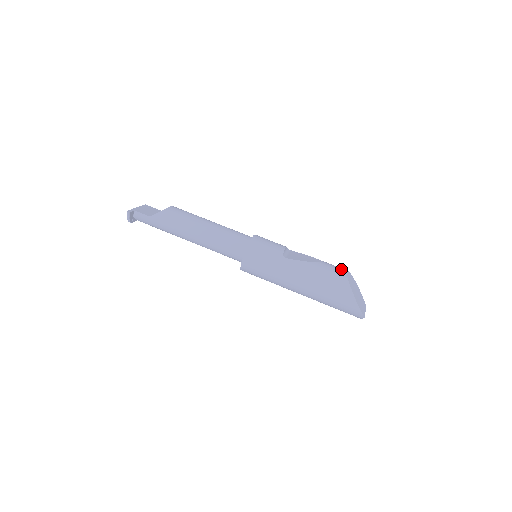
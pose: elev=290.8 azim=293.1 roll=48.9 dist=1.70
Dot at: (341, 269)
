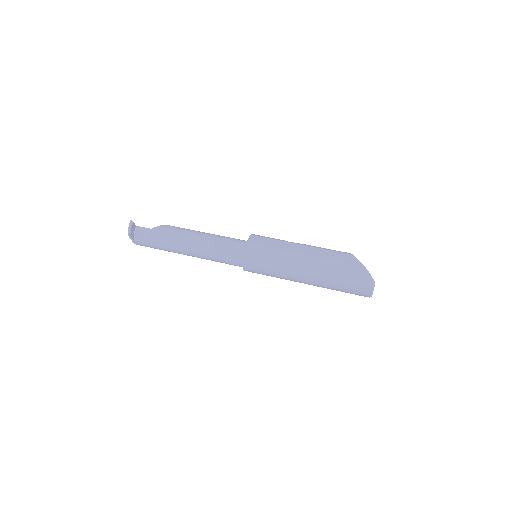
Dot at: occluded
